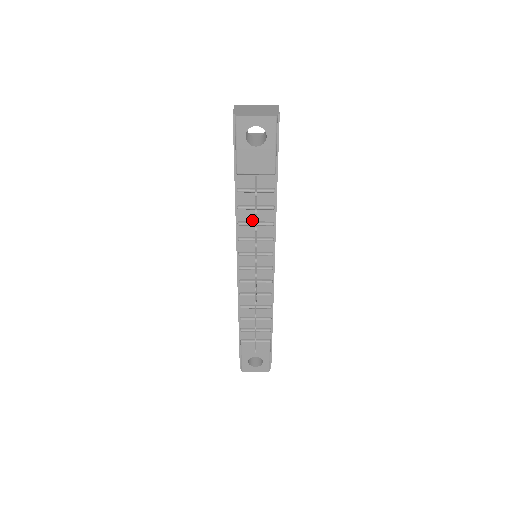
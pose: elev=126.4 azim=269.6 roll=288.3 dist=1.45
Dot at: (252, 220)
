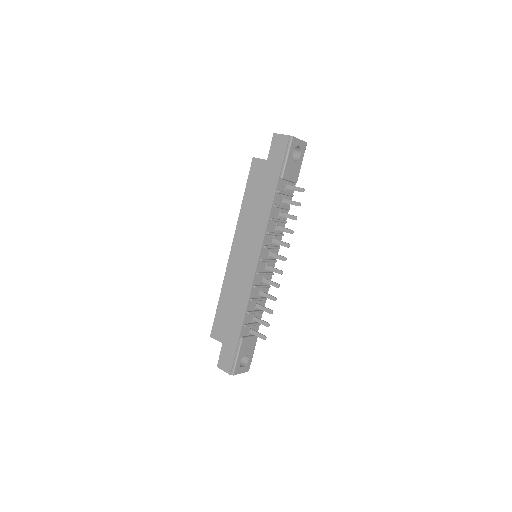
Dot at: (276, 218)
